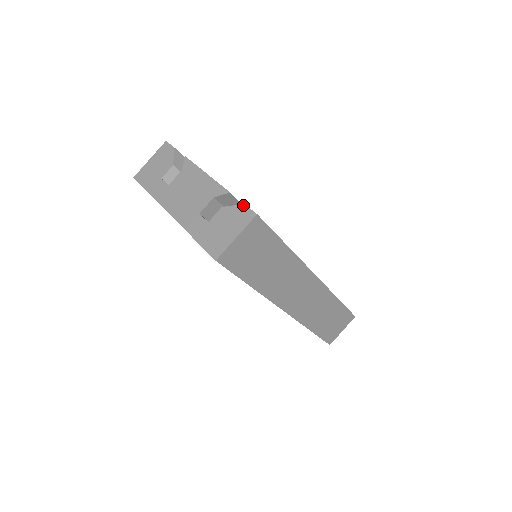
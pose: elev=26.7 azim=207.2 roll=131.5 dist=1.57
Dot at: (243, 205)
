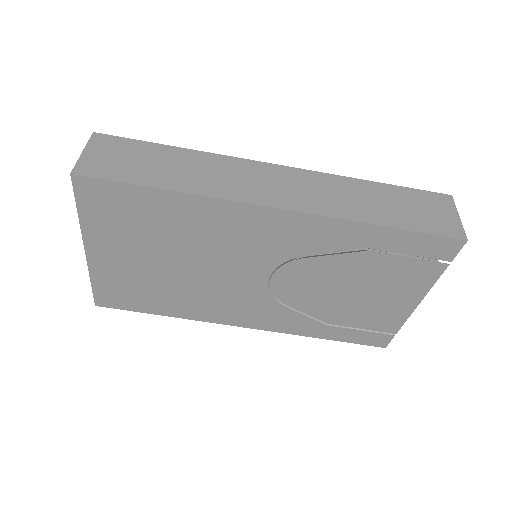
Dot at: occluded
